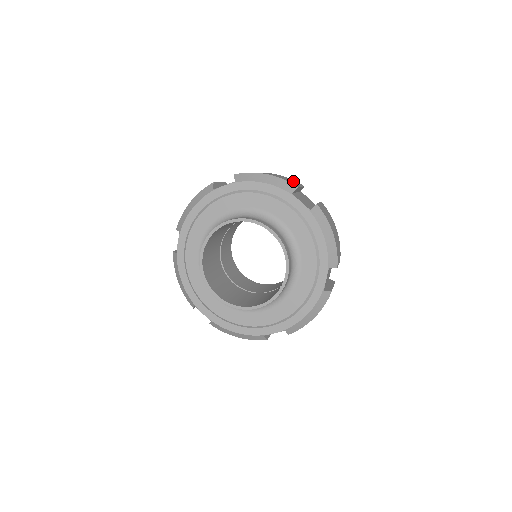
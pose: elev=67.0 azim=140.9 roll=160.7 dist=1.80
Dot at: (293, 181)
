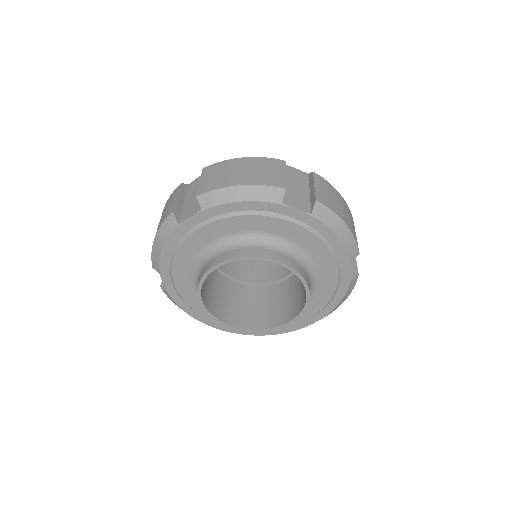
Dot at: (272, 168)
